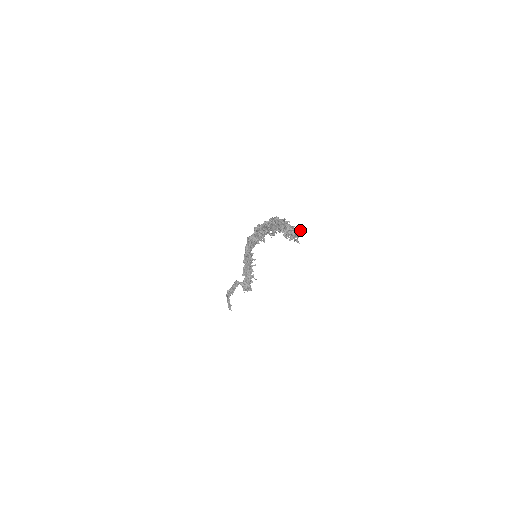
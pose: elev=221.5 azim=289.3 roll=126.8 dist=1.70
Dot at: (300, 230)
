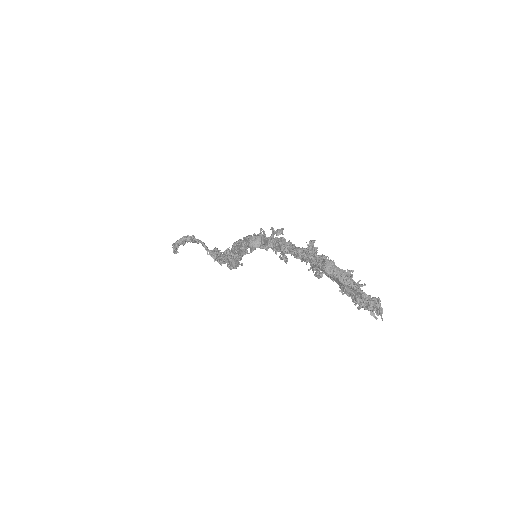
Dot at: (380, 300)
